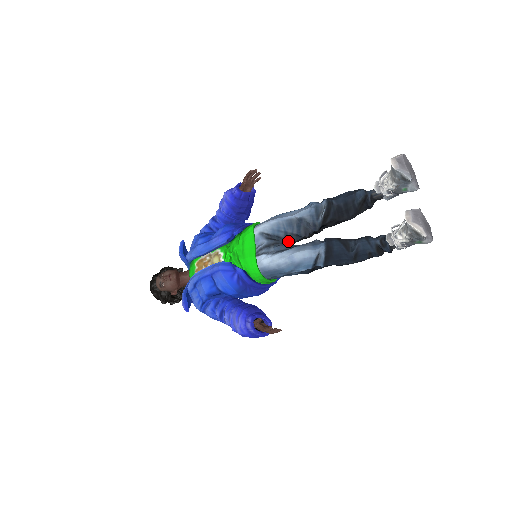
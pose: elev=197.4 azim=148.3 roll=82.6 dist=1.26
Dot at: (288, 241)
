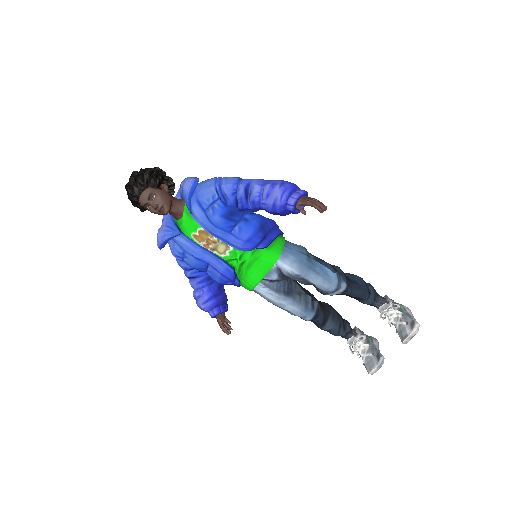
Dot at: occluded
